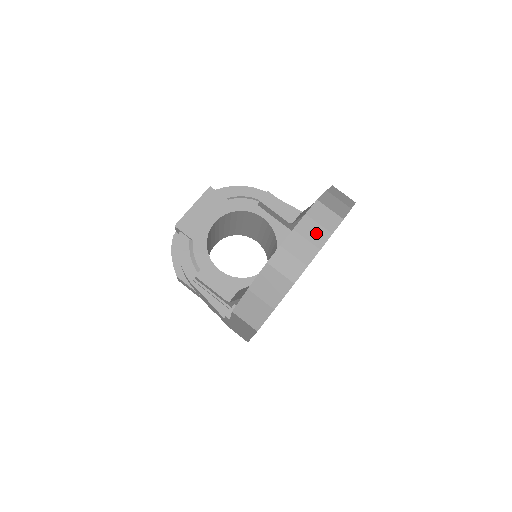
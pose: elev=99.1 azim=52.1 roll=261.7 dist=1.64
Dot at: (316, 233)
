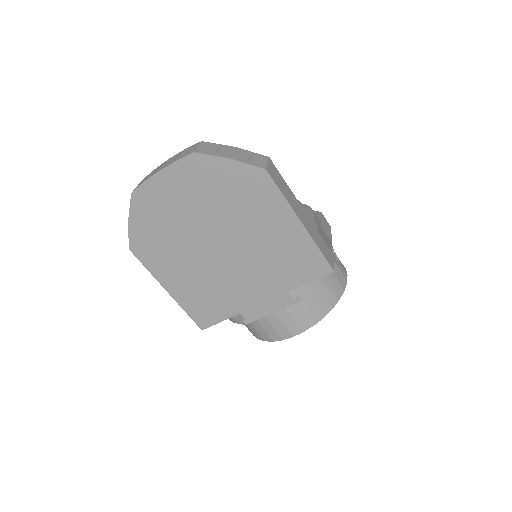
Dot at: (172, 161)
